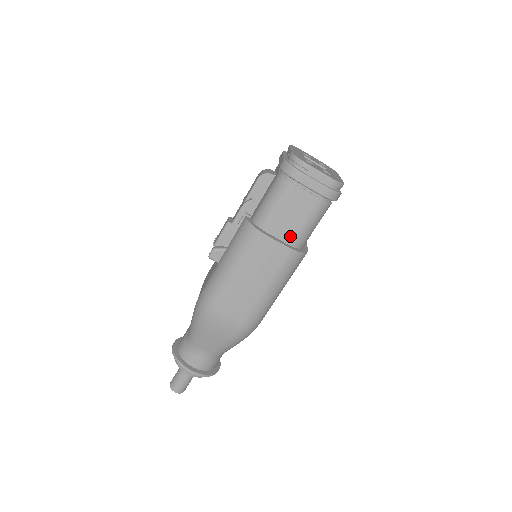
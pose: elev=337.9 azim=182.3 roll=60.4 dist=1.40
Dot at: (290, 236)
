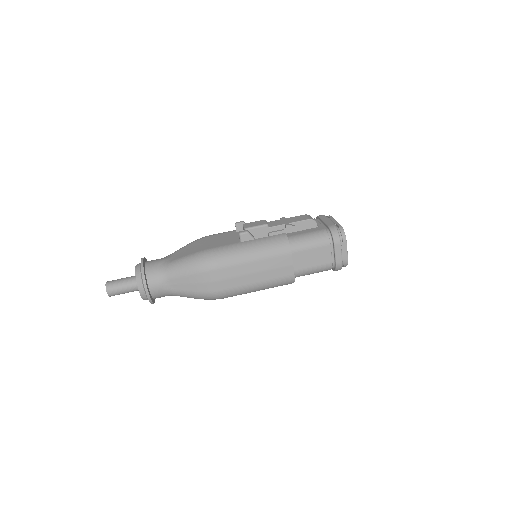
Dot at: (299, 267)
